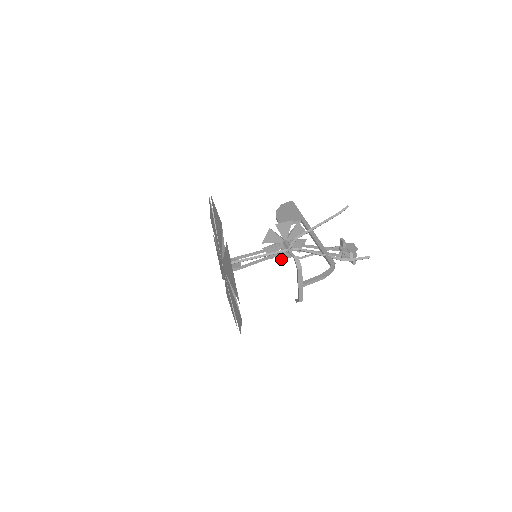
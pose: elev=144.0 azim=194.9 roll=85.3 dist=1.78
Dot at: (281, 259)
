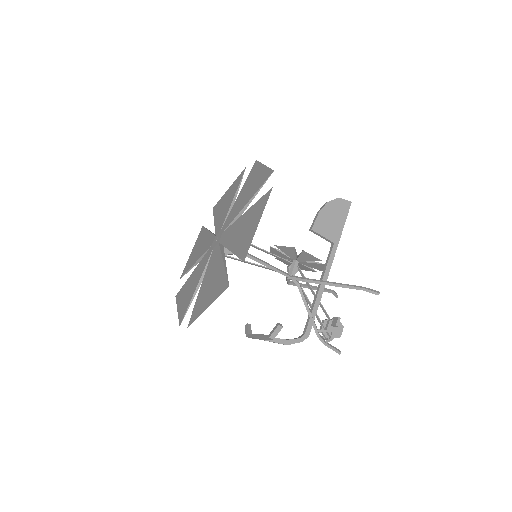
Dot at: (278, 259)
